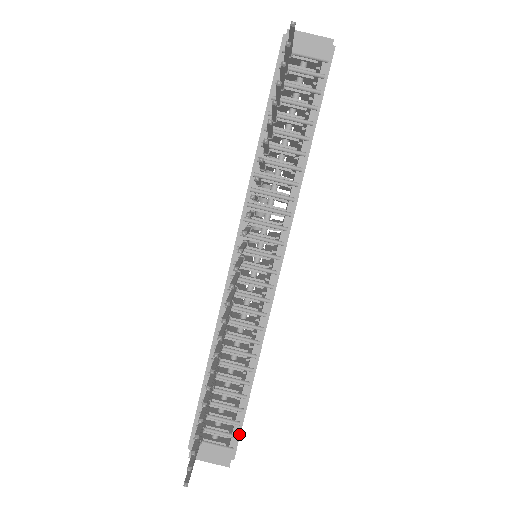
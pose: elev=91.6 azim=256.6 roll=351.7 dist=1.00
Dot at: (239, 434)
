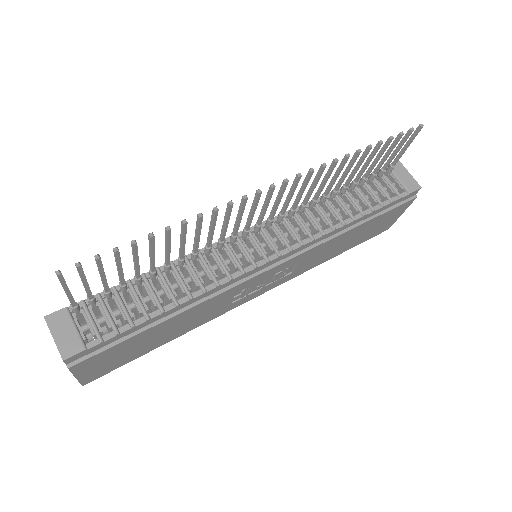
Dot at: (101, 350)
